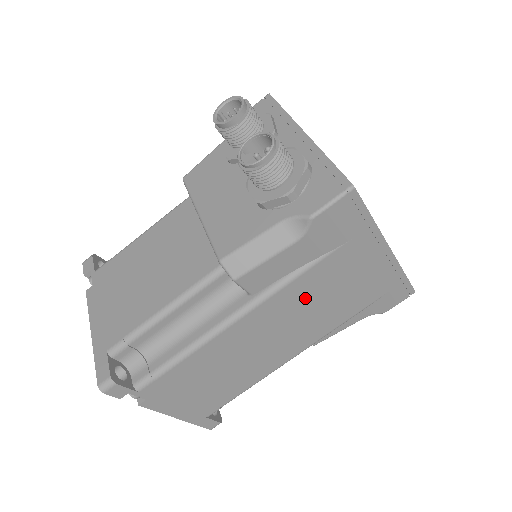
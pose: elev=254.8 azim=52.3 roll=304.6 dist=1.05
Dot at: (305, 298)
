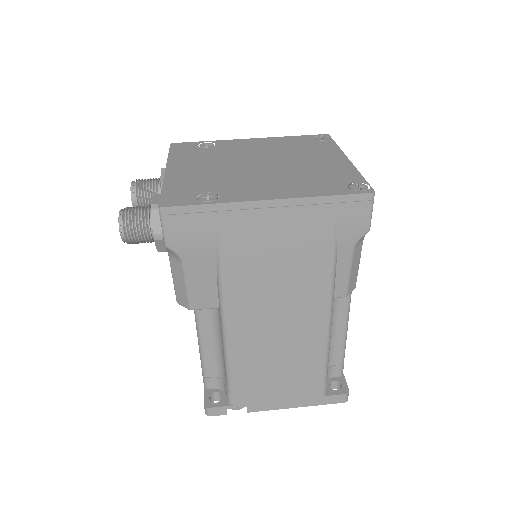
Dot at: (256, 283)
